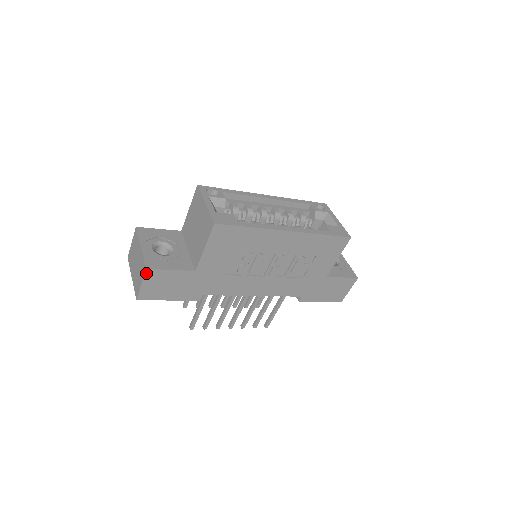
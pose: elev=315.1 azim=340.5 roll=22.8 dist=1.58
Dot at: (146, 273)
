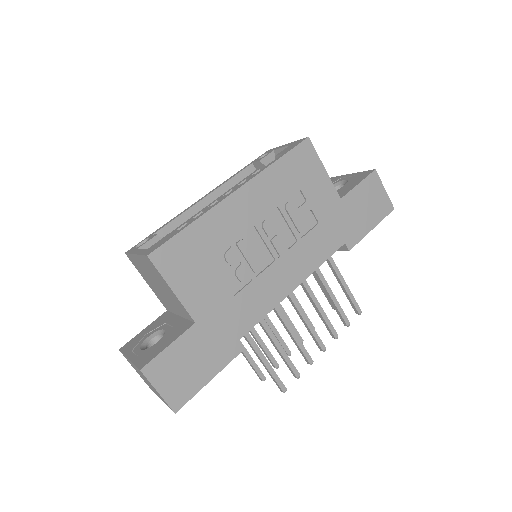
Dot at: (146, 375)
